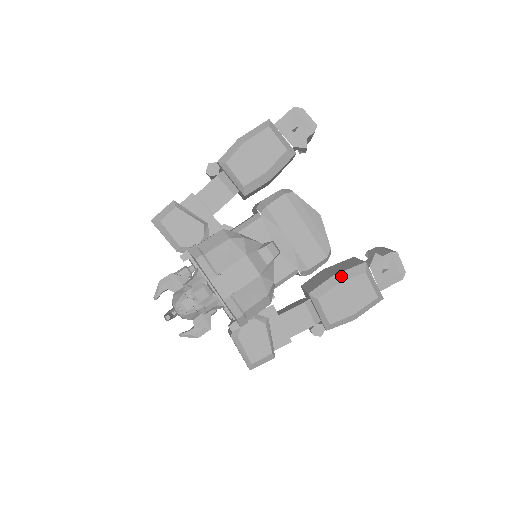
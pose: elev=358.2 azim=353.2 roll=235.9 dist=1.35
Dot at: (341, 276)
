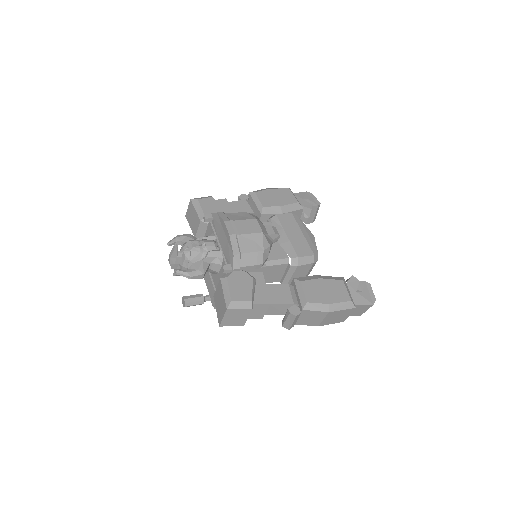
Dot at: (323, 277)
